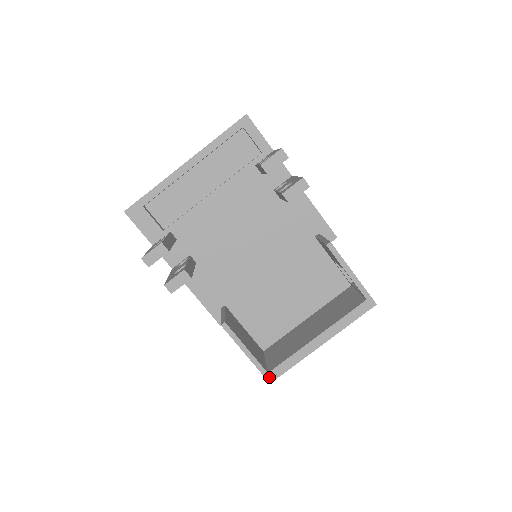
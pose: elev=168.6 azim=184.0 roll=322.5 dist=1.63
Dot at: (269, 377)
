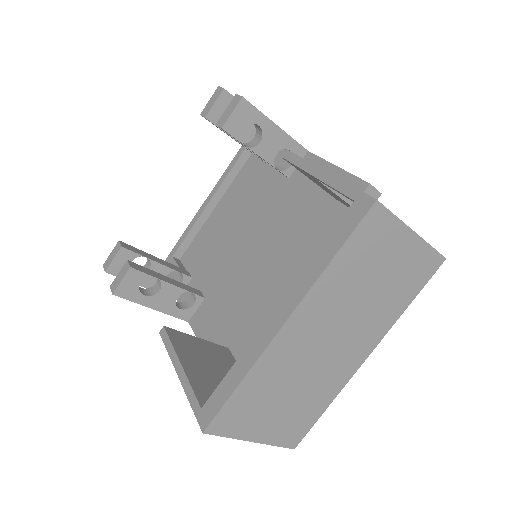
Dot at: (202, 418)
